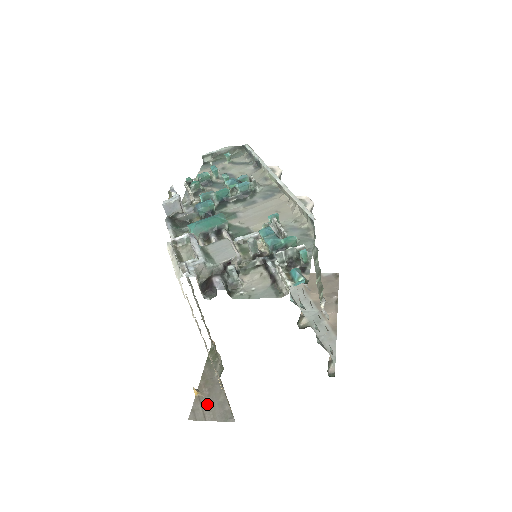
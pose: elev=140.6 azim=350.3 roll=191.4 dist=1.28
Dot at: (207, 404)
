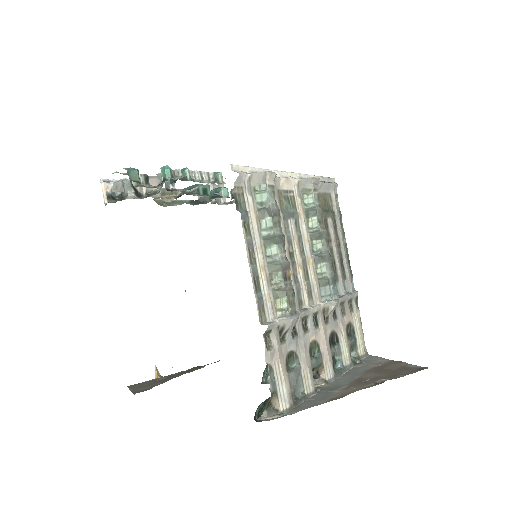
Dot at: (149, 383)
